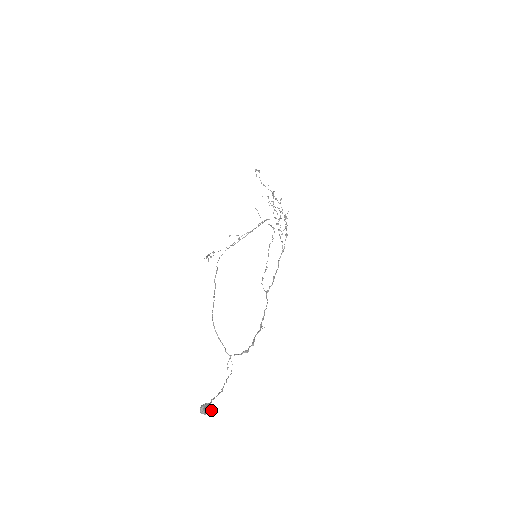
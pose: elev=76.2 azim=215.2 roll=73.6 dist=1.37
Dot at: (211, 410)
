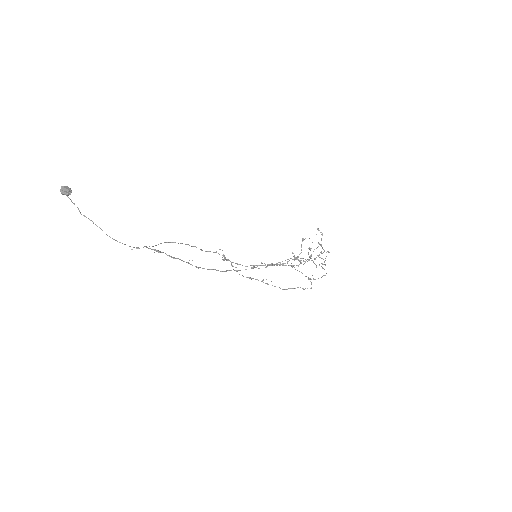
Dot at: (67, 193)
